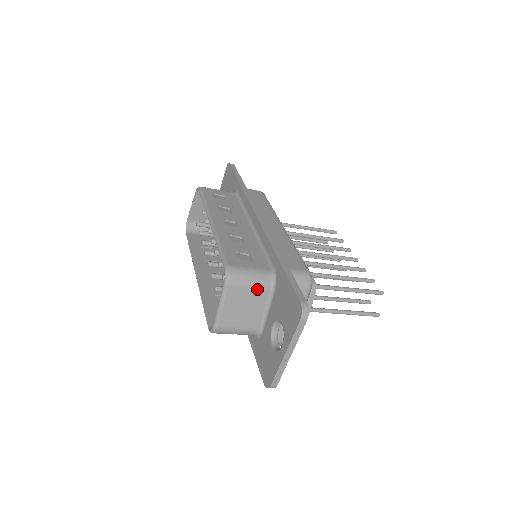
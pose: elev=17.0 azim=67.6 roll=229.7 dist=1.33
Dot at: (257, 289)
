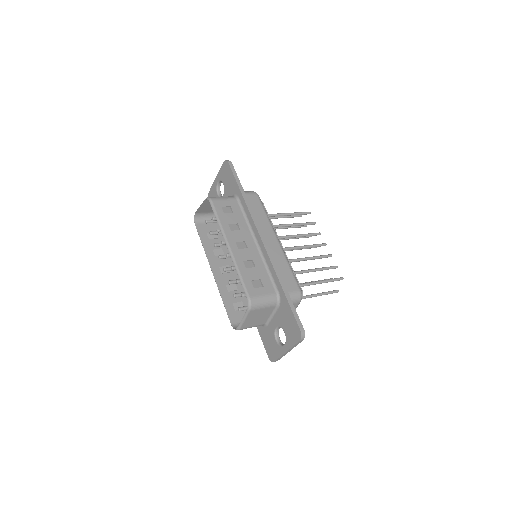
Dot at: (267, 308)
